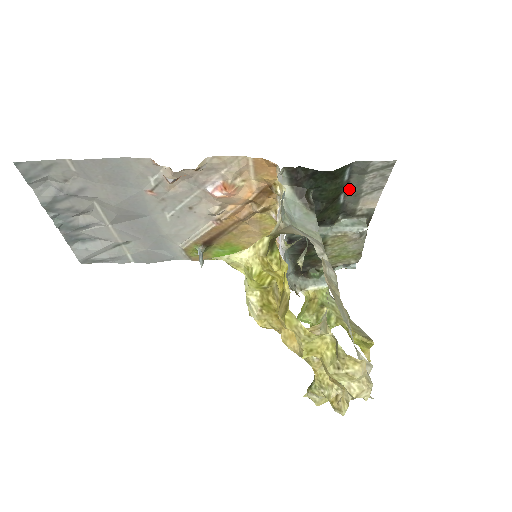
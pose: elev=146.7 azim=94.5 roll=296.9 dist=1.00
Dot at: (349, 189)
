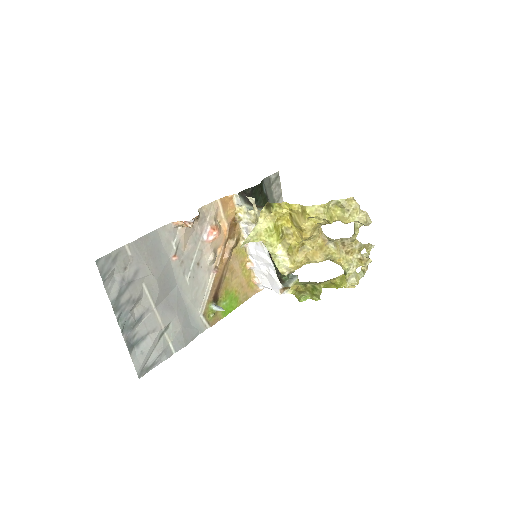
Dot at: (269, 200)
